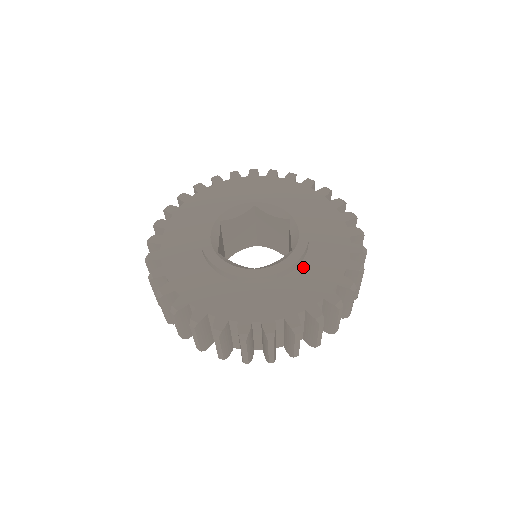
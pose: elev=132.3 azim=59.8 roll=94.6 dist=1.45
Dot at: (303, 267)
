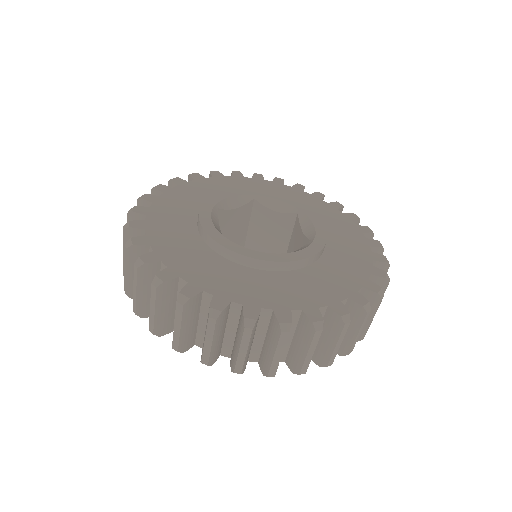
Dot at: (266, 274)
